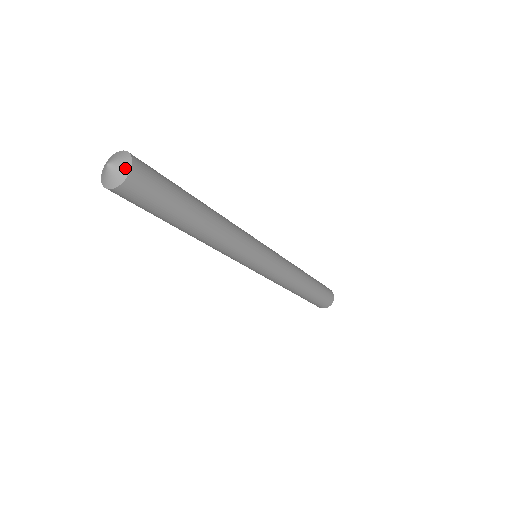
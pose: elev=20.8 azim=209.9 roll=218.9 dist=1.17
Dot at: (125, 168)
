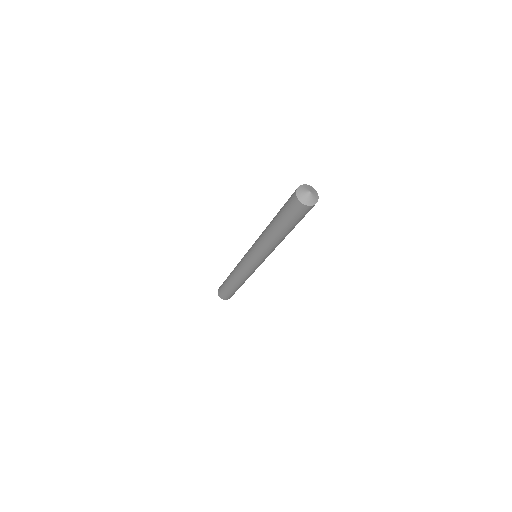
Dot at: (316, 199)
